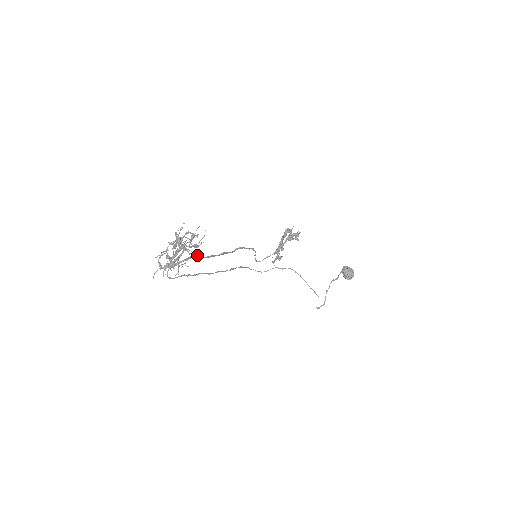
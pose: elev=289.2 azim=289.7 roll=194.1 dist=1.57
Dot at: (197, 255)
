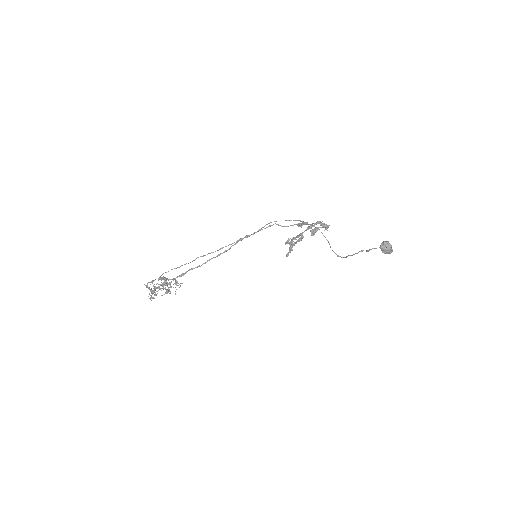
Dot at: (175, 293)
